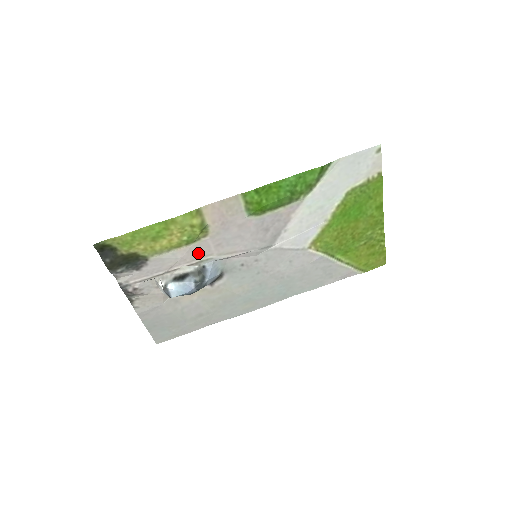
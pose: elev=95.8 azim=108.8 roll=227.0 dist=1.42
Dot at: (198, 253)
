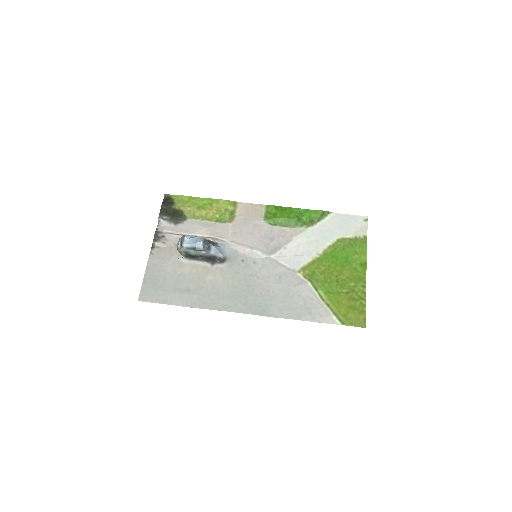
Dot at: (219, 232)
